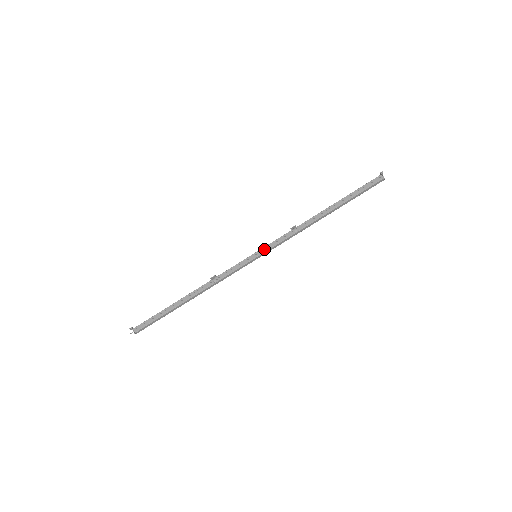
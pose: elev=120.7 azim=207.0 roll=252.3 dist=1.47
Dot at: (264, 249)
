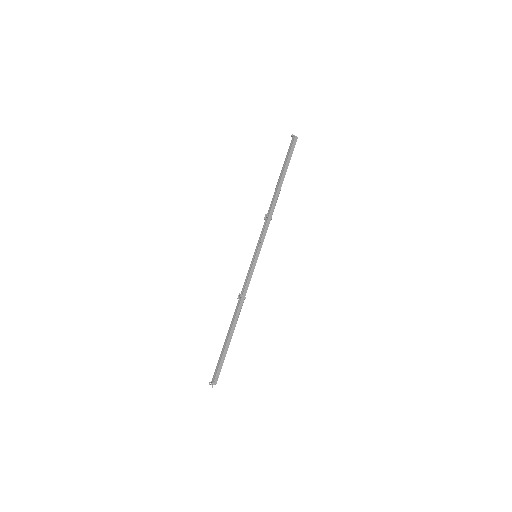
Dot at: (257, 247)
